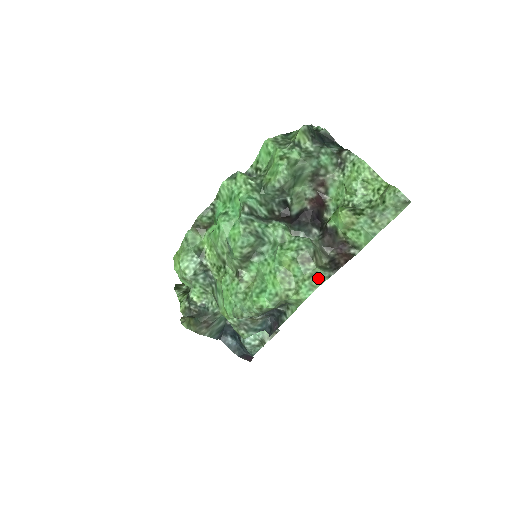
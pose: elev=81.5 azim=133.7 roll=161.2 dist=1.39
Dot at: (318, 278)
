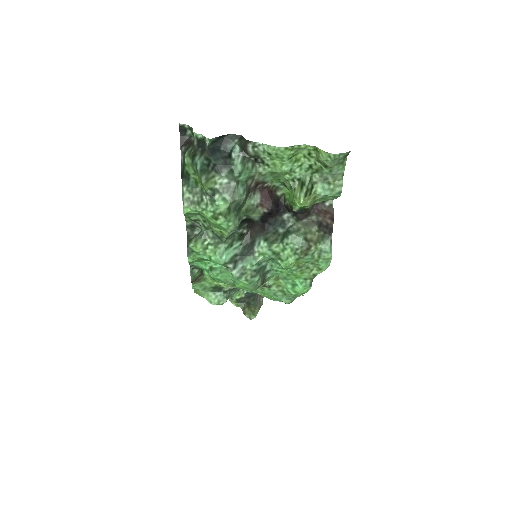
Dot at: (326, 252)
